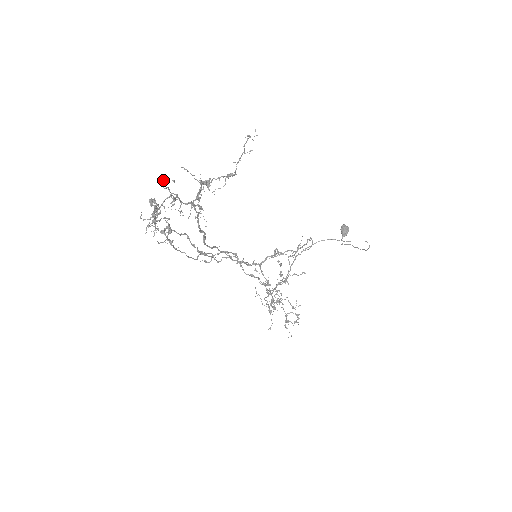
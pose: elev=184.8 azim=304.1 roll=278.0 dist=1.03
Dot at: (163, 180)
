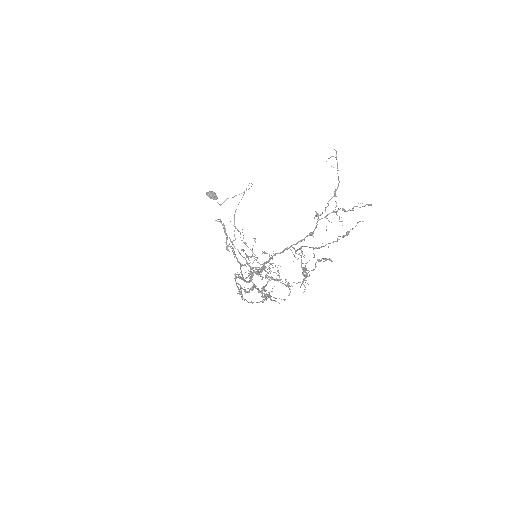
Dot at: (349, 231)
